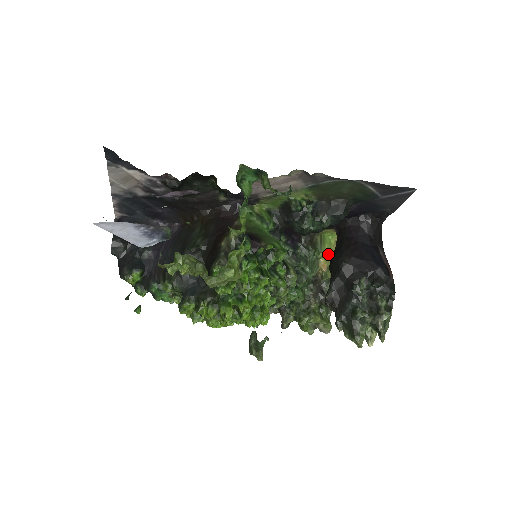
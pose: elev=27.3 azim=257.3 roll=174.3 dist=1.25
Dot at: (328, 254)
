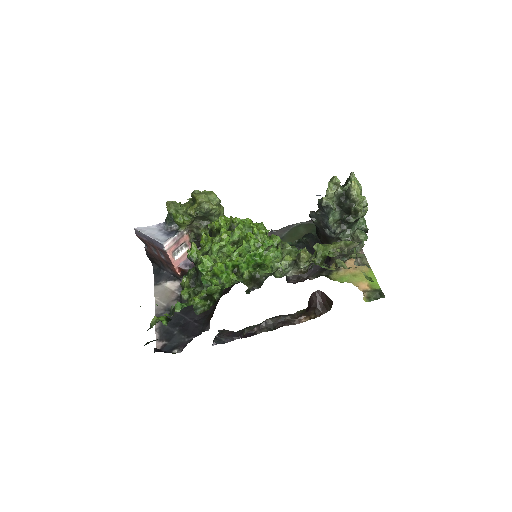
Dot at: occluded
